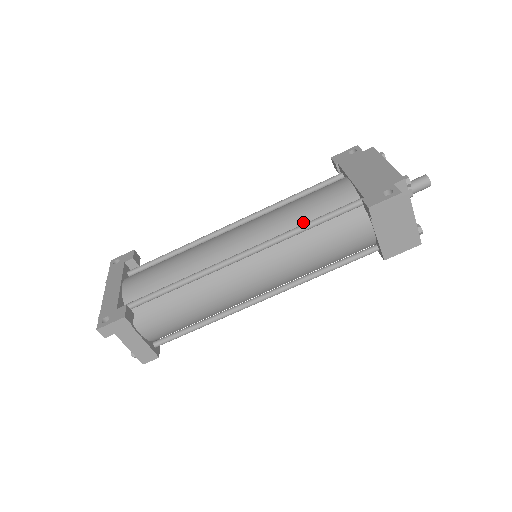
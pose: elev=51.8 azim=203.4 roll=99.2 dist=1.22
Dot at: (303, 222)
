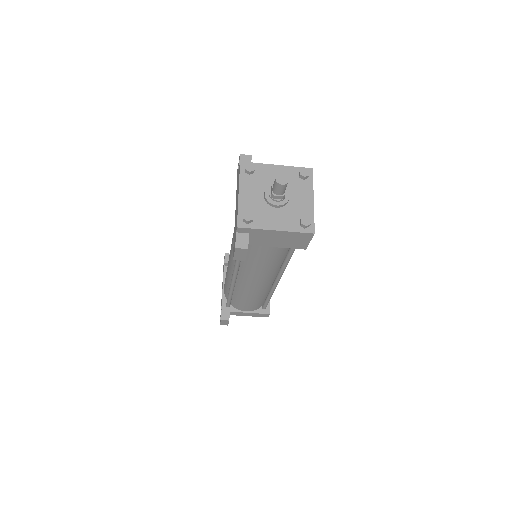
Dot at: occluded
